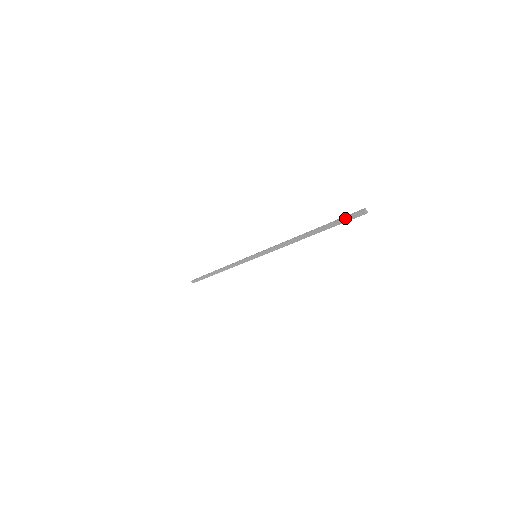
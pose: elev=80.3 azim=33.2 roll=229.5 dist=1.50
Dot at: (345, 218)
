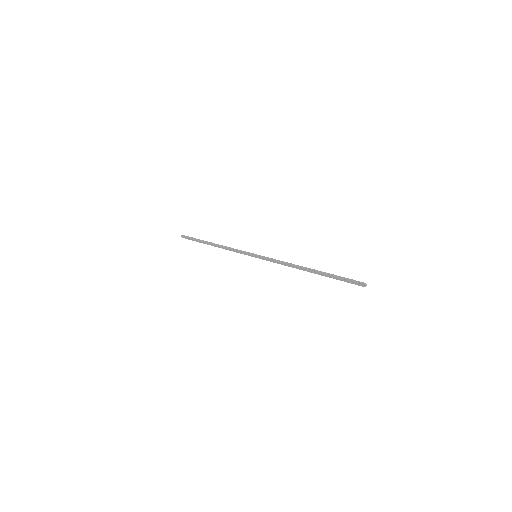
Dot at: (347, 281)
